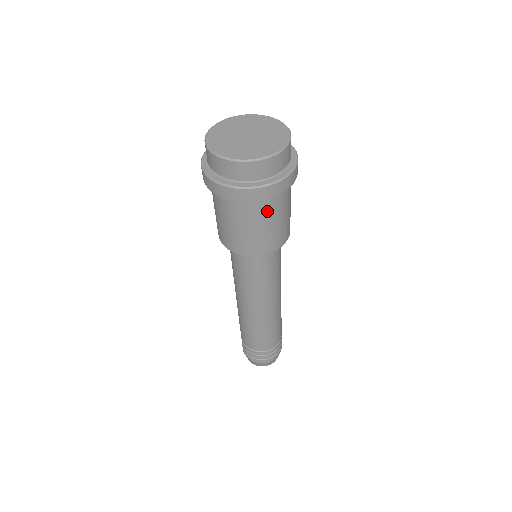
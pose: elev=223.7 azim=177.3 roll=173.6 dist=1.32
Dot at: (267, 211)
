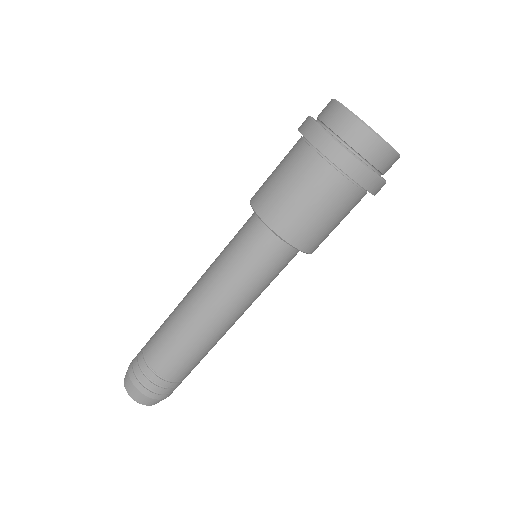
Dot at: (341, 201)
